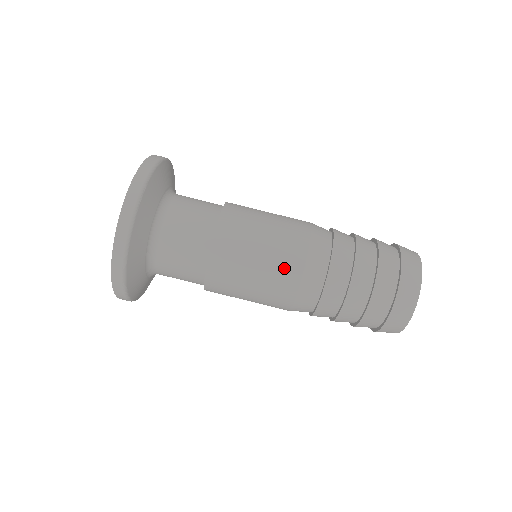
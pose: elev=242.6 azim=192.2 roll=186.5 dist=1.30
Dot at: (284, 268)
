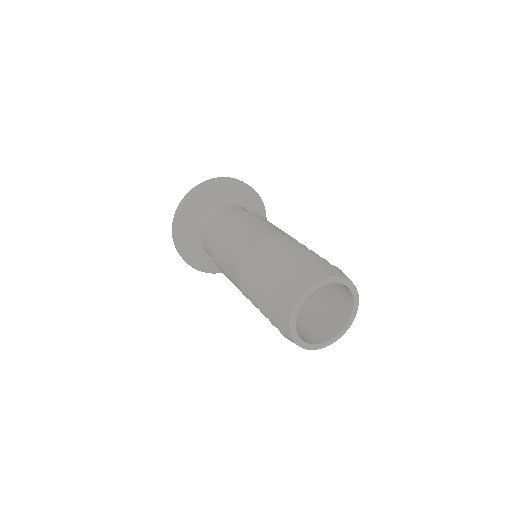
Dot at: (265, 230)
